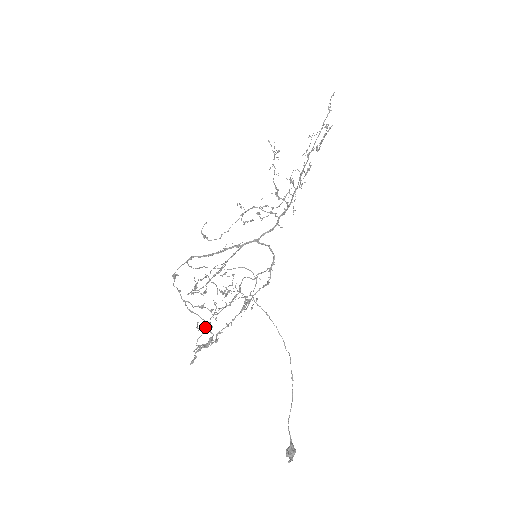
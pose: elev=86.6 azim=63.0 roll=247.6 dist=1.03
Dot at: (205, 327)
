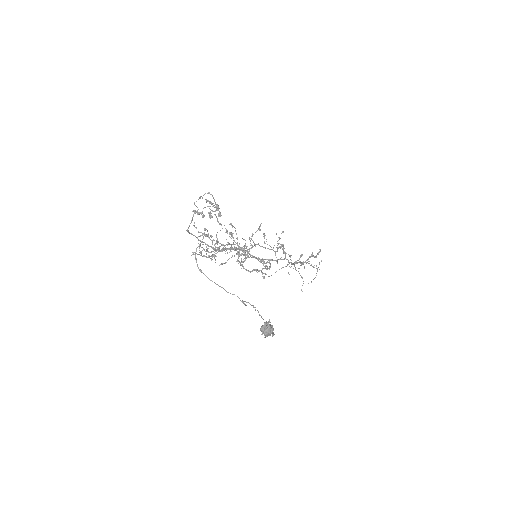
Dot at: occluded
